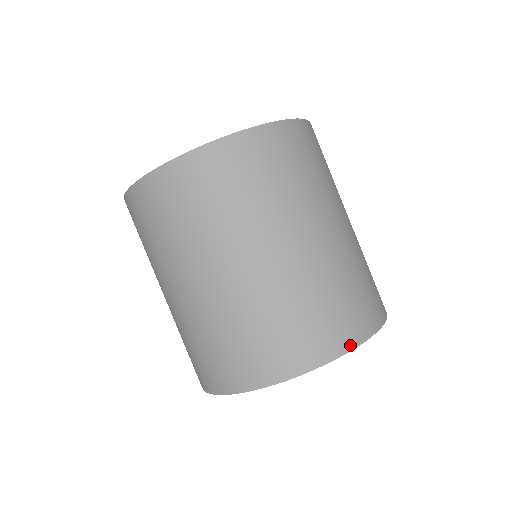
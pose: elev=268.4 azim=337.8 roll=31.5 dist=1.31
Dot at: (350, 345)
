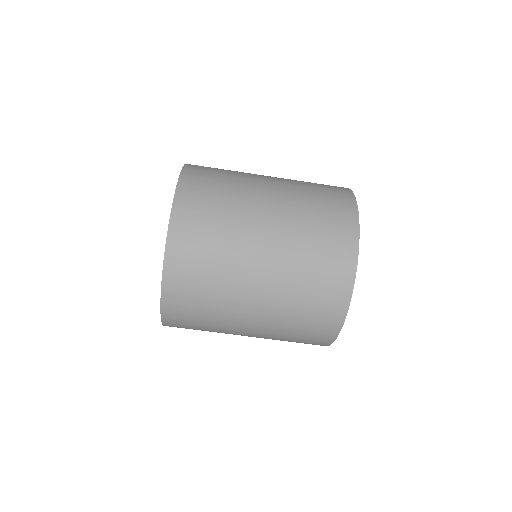
Dot at: (355, 244)
